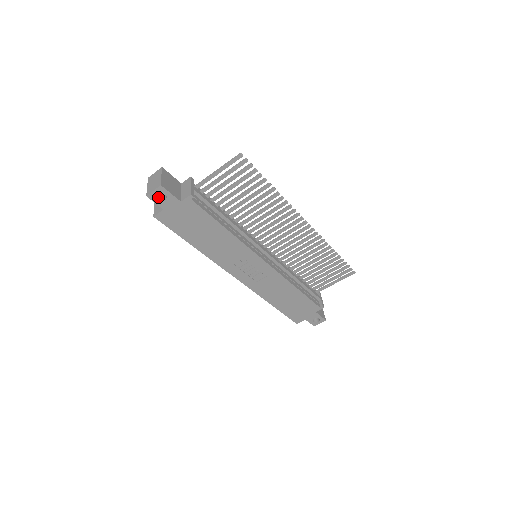
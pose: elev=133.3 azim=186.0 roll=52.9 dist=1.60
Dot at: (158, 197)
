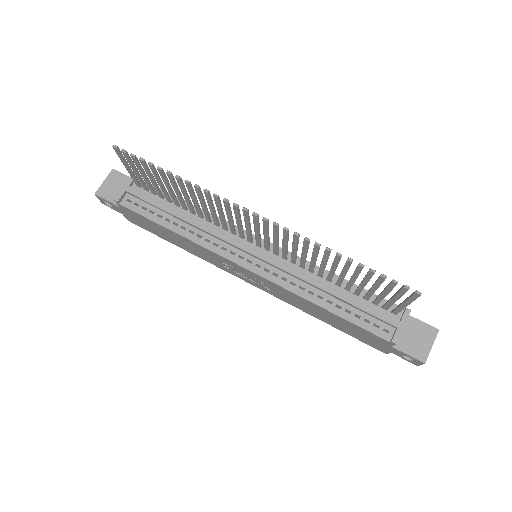
Dot at: occluded
